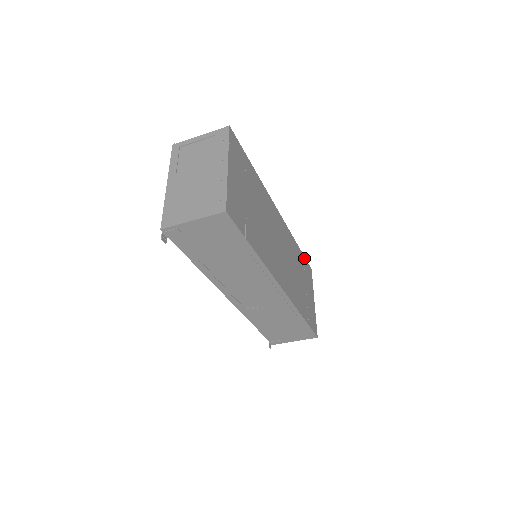
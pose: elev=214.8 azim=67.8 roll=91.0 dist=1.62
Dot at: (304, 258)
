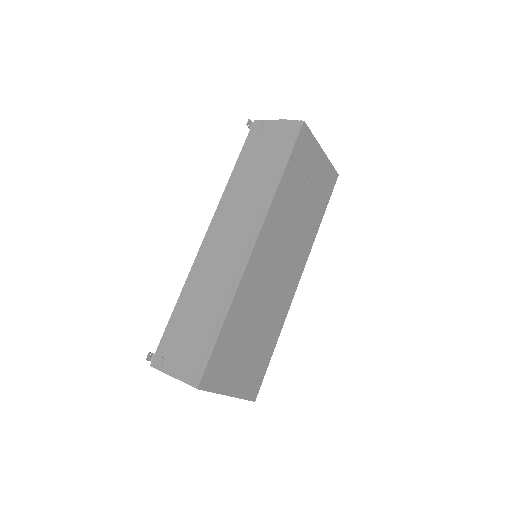
Dot at: (293, 153)
